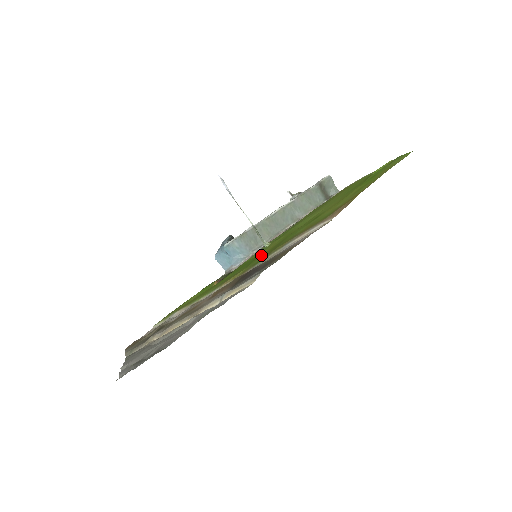
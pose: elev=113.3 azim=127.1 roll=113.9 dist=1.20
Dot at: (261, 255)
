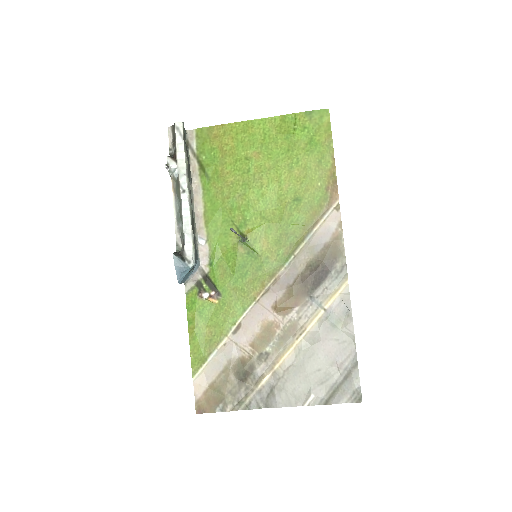
Dot at: (267, 253)
